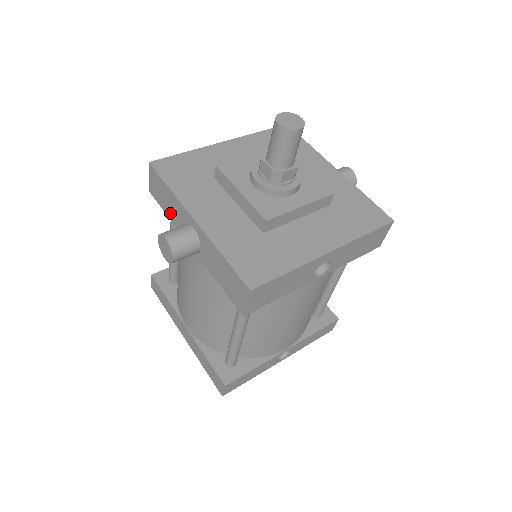
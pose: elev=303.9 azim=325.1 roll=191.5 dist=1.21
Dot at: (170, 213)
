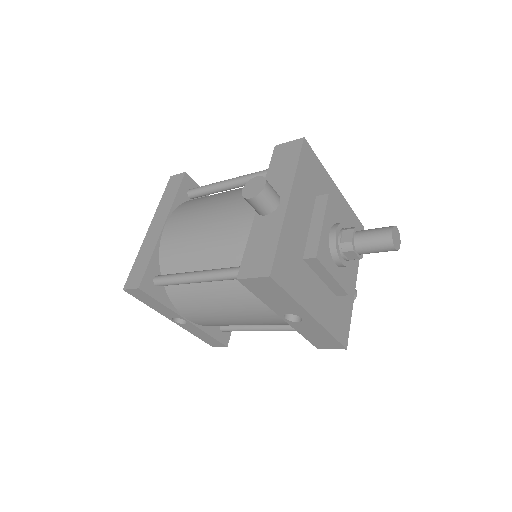
Dot at: (273, 174)
